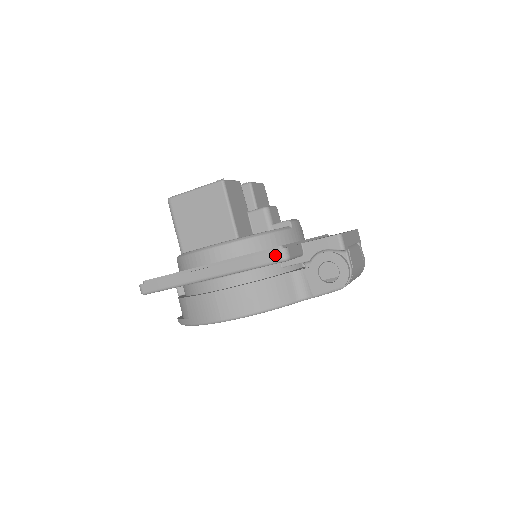
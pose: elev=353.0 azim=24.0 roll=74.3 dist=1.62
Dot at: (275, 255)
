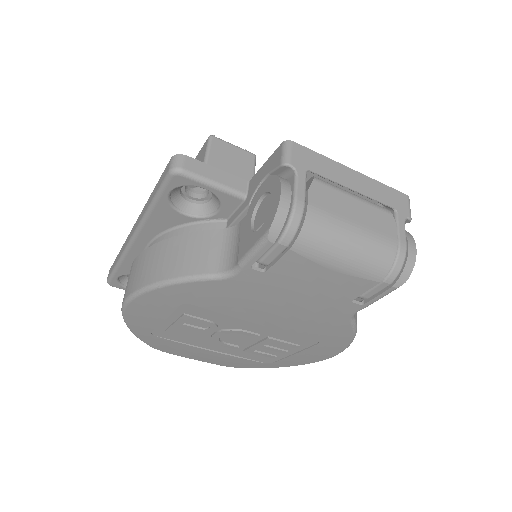
Dot at: (167, 168)
